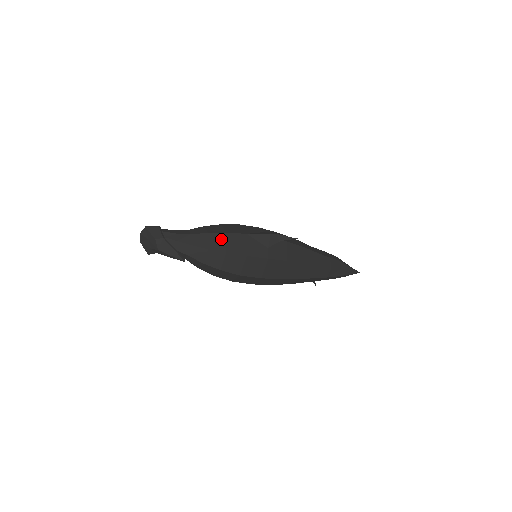
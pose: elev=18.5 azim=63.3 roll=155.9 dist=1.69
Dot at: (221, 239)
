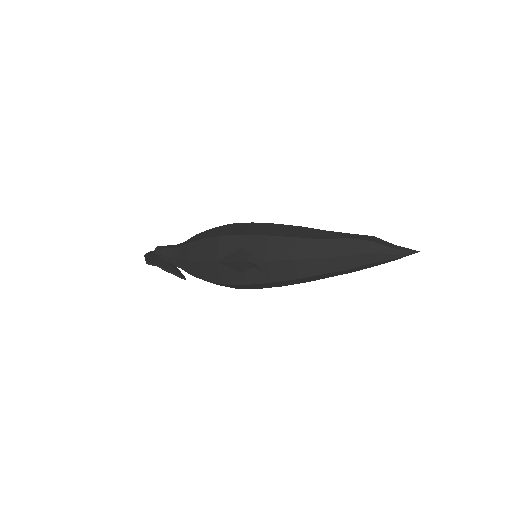
Dot at: (198, 268)
